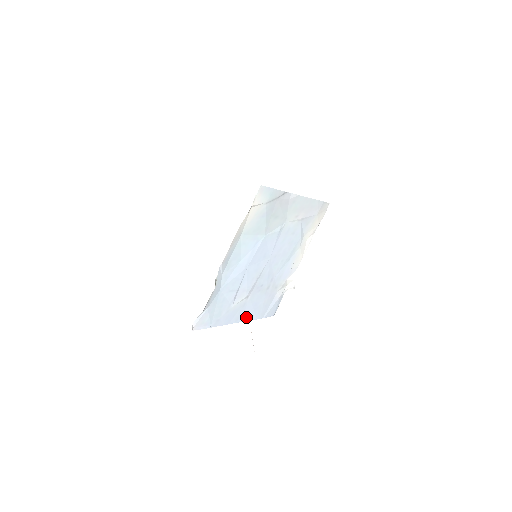
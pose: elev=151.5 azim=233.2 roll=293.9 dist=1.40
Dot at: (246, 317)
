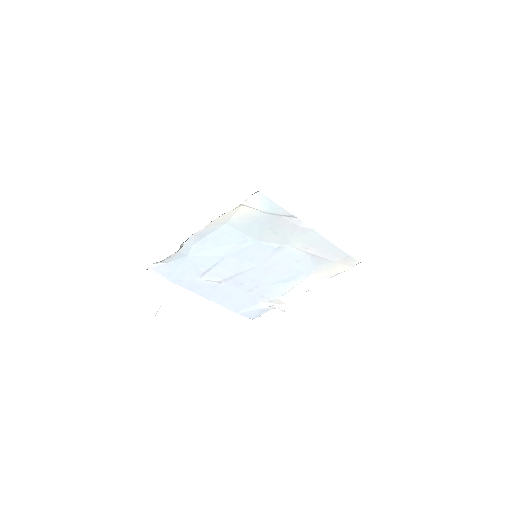
Dot at: (215, 299)
